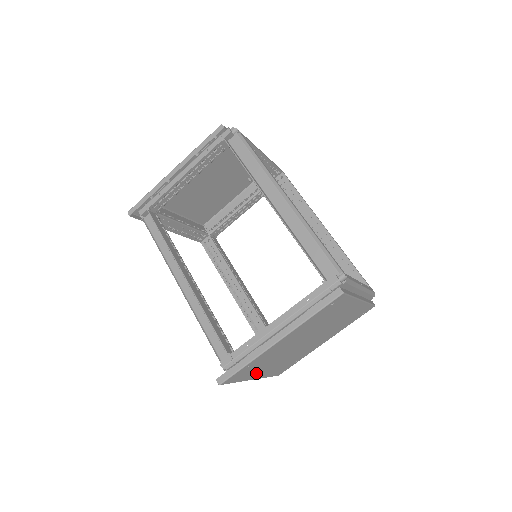
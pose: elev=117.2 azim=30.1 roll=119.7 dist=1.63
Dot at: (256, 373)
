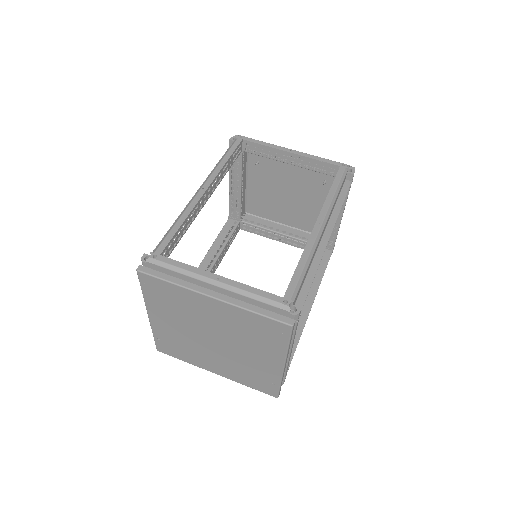
Dot at: (201, 362)
